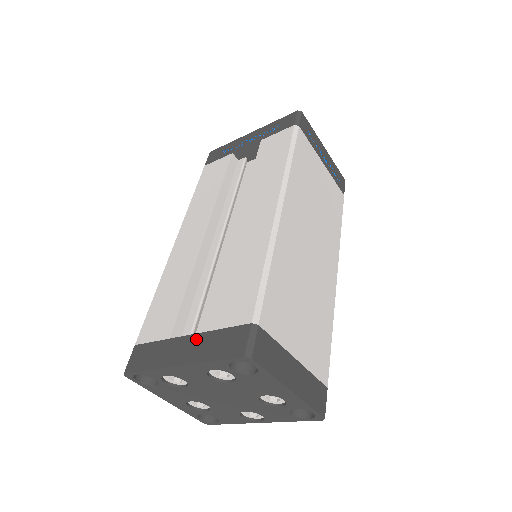
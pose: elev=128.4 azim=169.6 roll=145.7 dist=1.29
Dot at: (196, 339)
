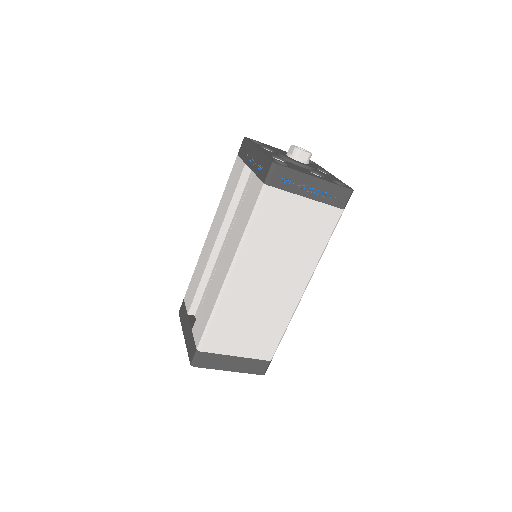
Dot at: (189, 330)
